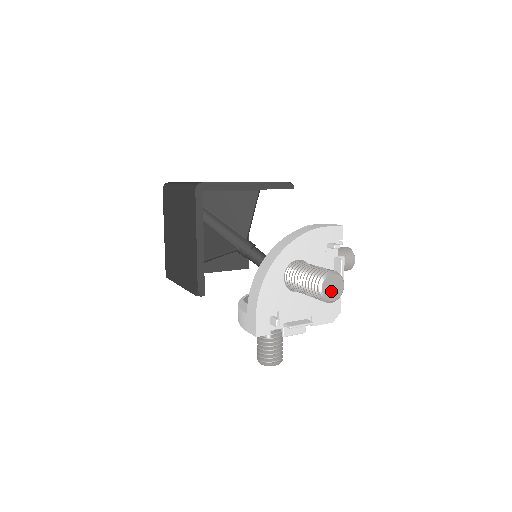
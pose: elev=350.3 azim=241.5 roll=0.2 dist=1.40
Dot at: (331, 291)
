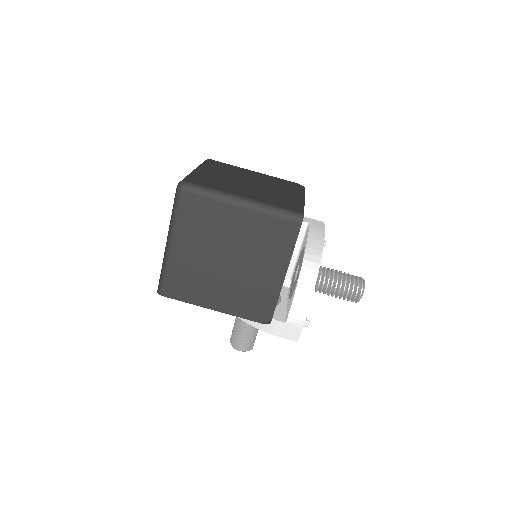
Dot at: occluded
